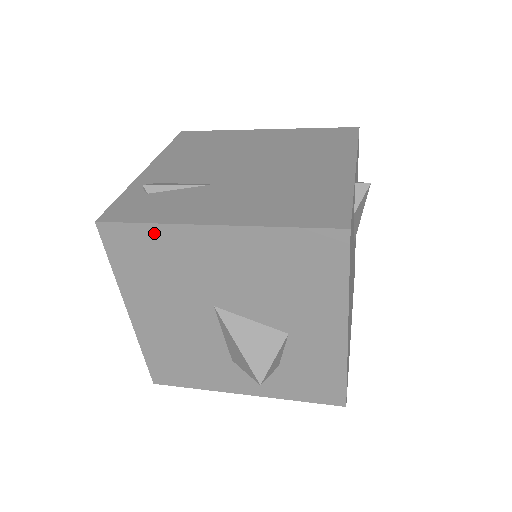
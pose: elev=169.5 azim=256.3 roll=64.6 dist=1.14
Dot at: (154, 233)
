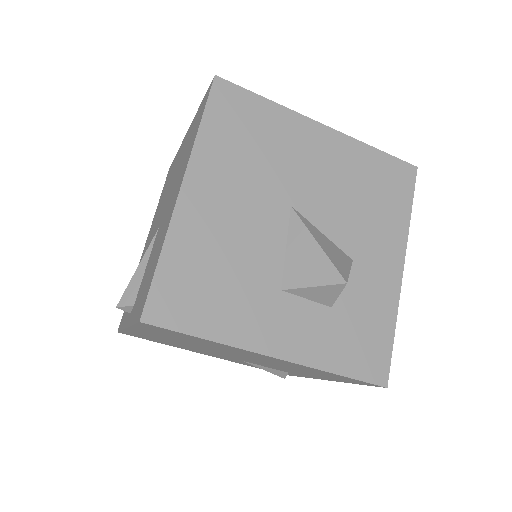
Dot at: (268, 109)
